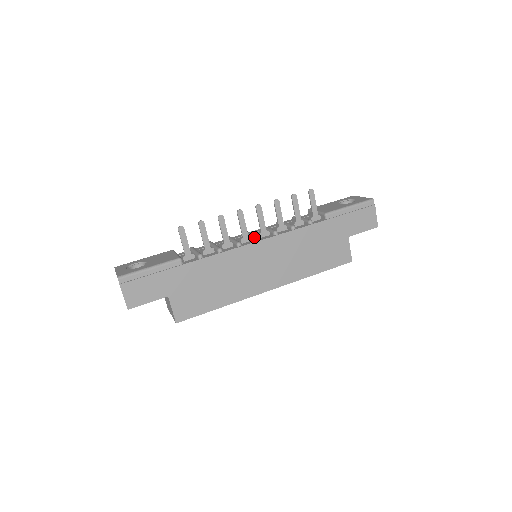
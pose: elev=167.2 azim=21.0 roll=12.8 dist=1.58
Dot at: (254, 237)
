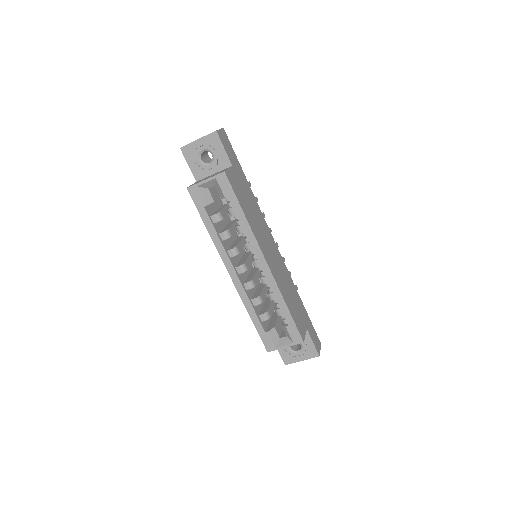
Dot at: occluded
